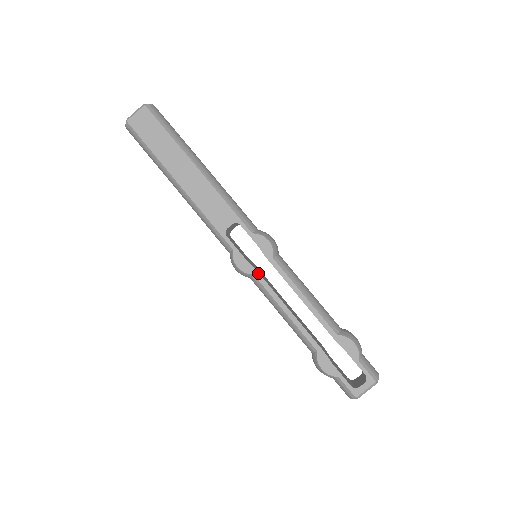
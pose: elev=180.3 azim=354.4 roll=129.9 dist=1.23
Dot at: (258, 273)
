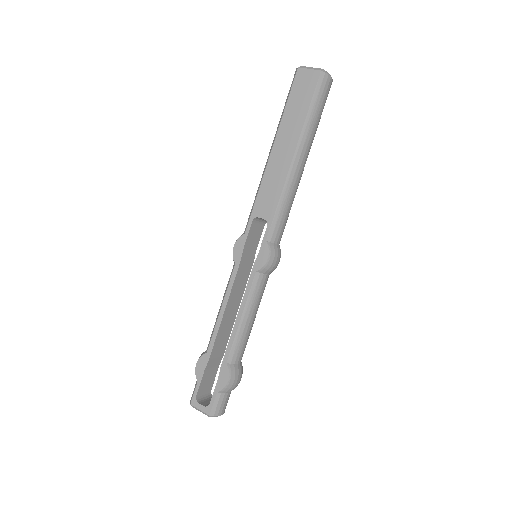
Dot at: (238, 267)
